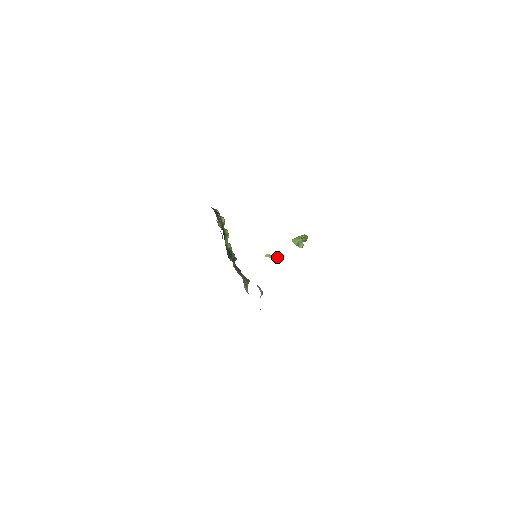
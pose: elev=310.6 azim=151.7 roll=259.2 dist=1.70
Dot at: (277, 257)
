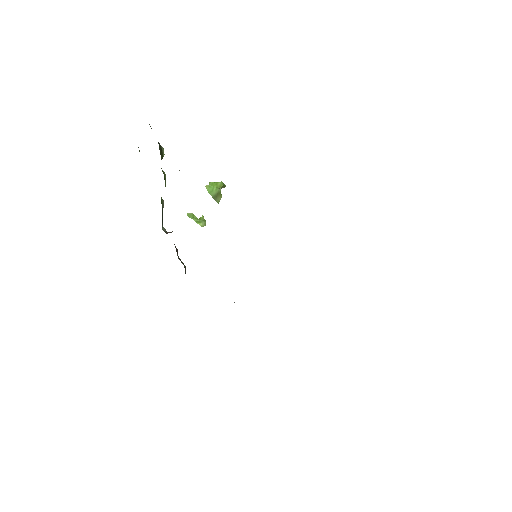
Dot at: (202, 220)
